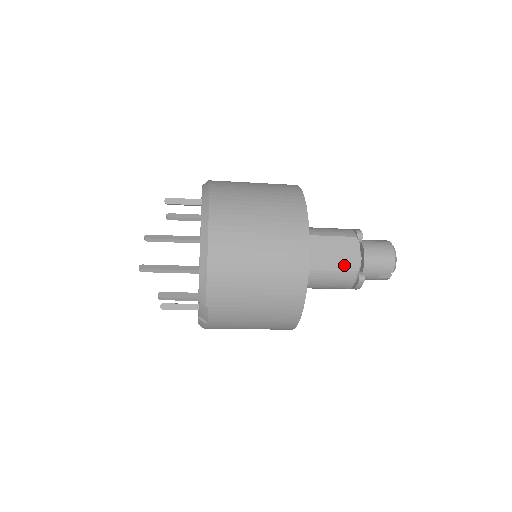
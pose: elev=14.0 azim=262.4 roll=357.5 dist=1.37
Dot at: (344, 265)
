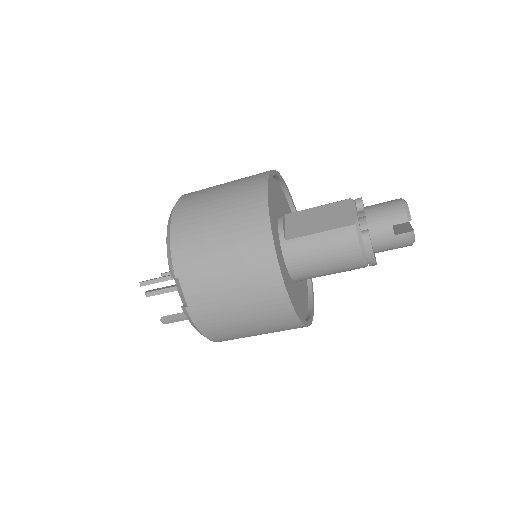
Dot at: (338, 223)
